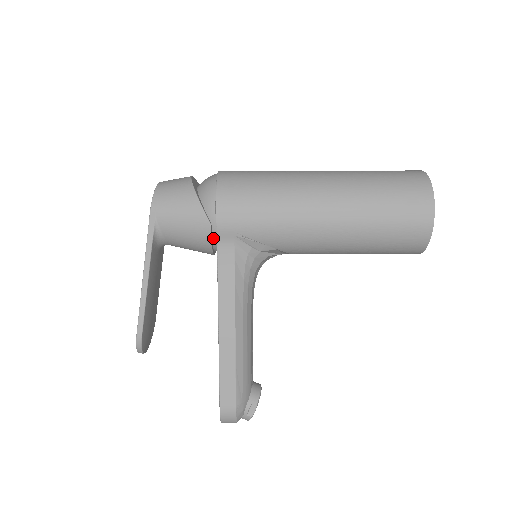
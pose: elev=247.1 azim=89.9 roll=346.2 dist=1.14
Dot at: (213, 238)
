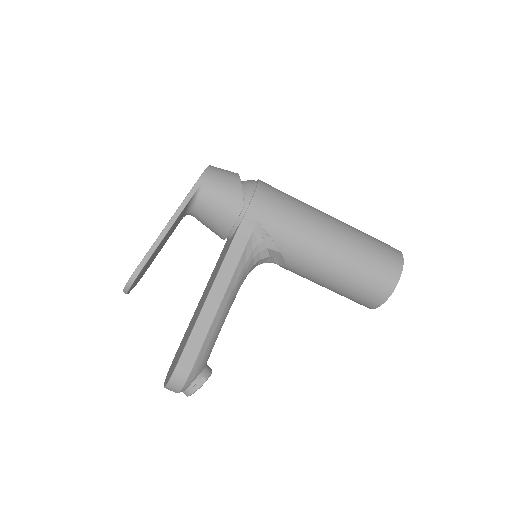
Dot at: (238, 219)
